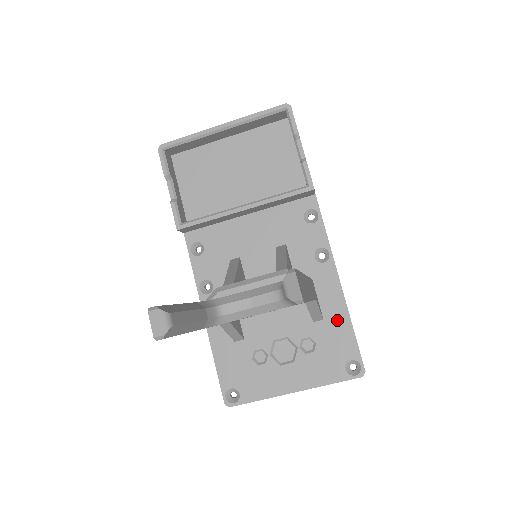
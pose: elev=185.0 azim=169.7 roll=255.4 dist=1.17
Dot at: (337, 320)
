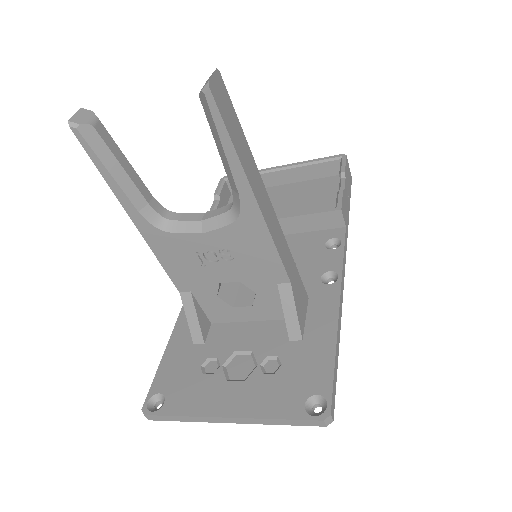
Dot at: (319, 344)
